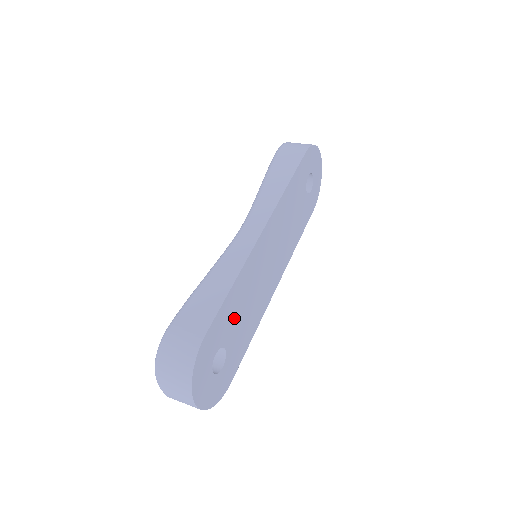
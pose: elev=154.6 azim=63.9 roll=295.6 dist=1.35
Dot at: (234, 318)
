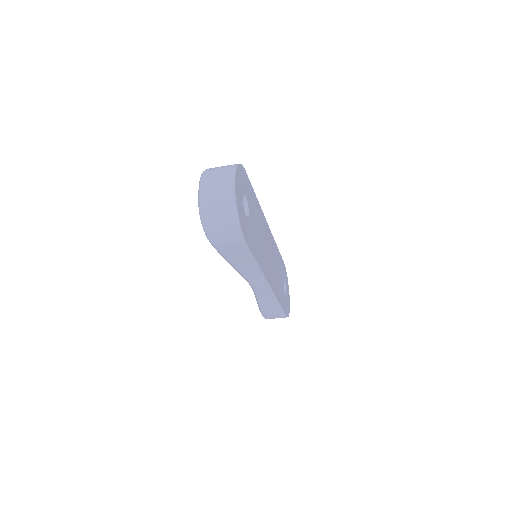
Dot at: (254, 214)
